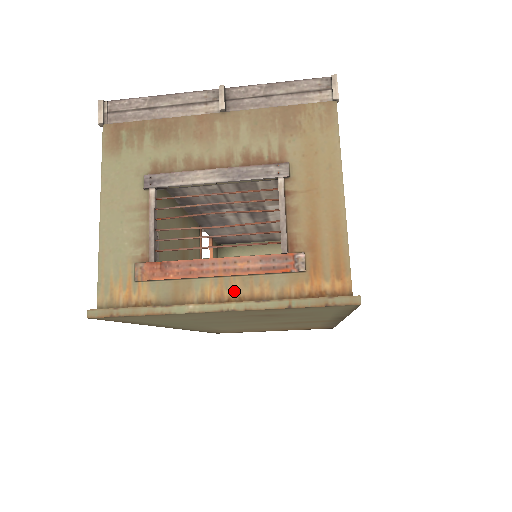
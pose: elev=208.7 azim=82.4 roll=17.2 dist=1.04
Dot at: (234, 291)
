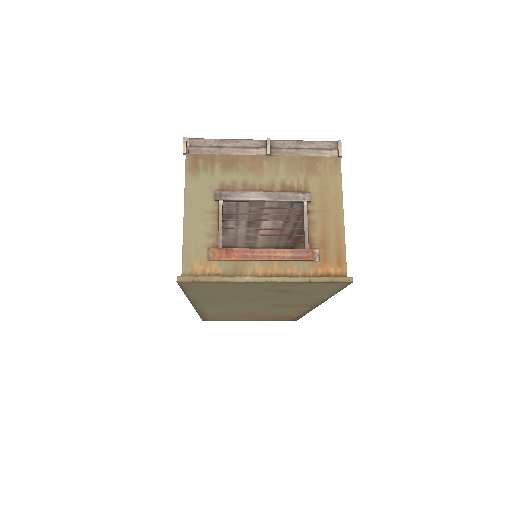
Dot at: (274, 270)
